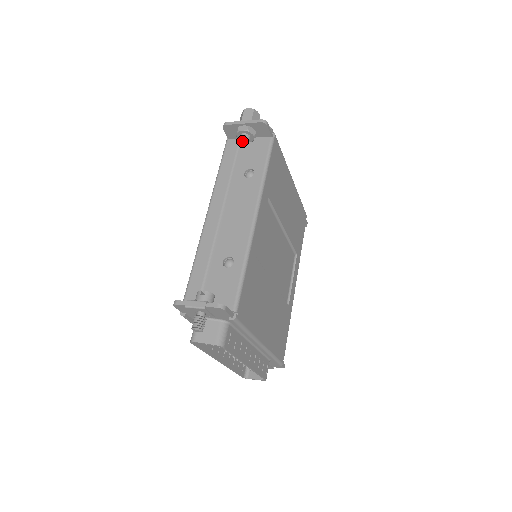
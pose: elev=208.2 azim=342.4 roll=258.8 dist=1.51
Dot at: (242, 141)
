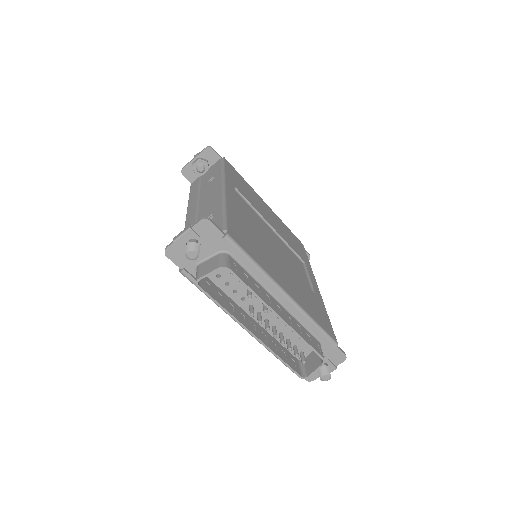
Dot at: (199, 171)
